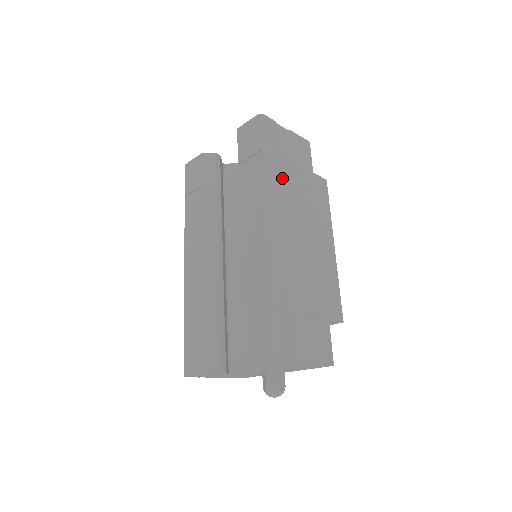
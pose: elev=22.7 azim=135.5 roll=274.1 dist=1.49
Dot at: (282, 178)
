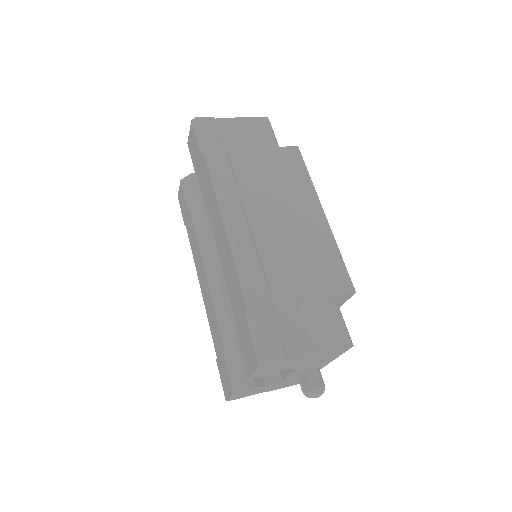
Dot at: (233, 170)
